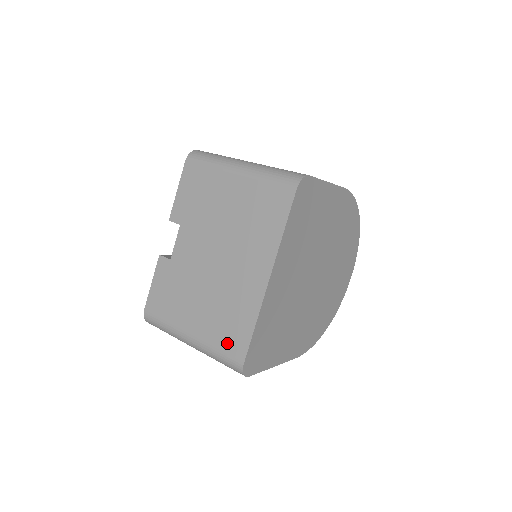
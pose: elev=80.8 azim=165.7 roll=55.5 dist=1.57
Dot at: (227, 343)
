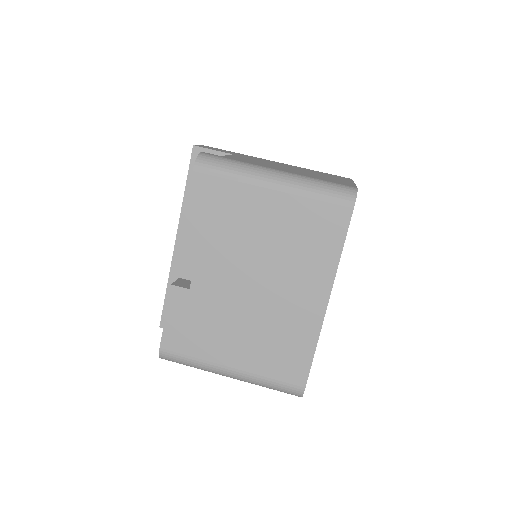
Dot at: (282, 371)
